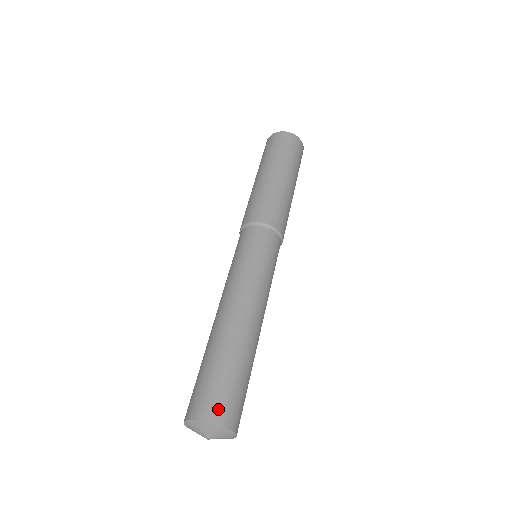
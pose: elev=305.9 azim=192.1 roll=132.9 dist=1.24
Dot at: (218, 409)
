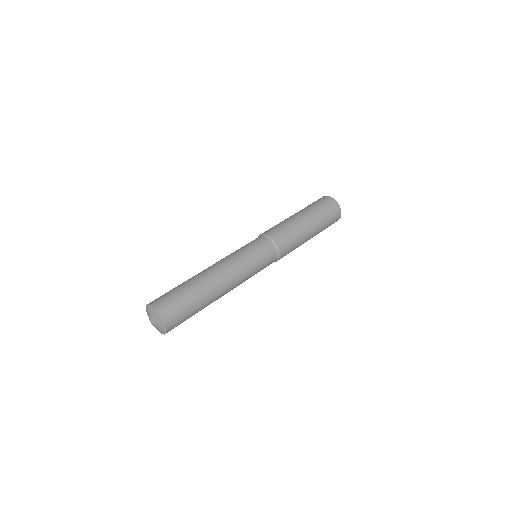
Dot at: (172, 321)
